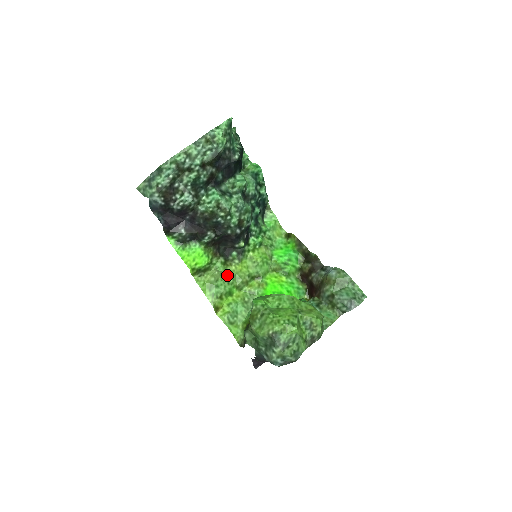
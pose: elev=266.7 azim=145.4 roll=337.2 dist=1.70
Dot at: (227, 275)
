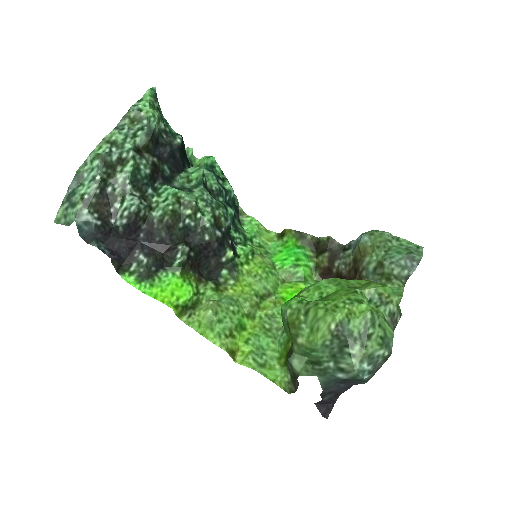
Dot at: (227, 303)
